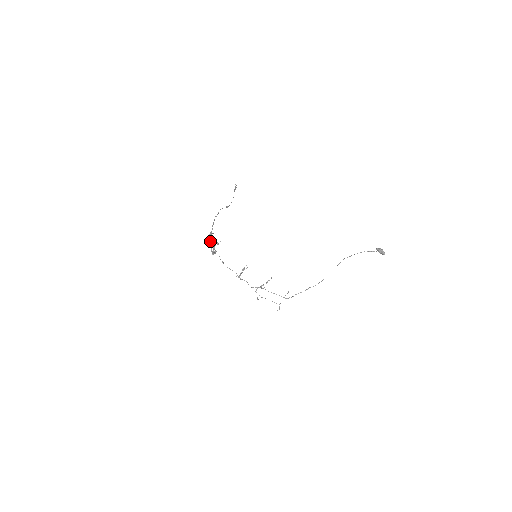
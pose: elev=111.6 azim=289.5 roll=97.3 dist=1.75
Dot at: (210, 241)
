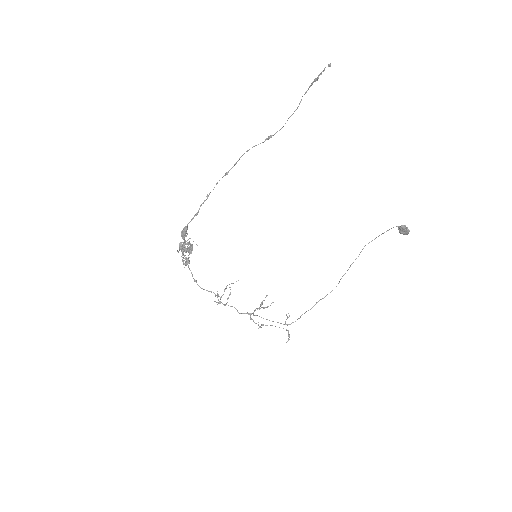
Dot at: (181, 243)
